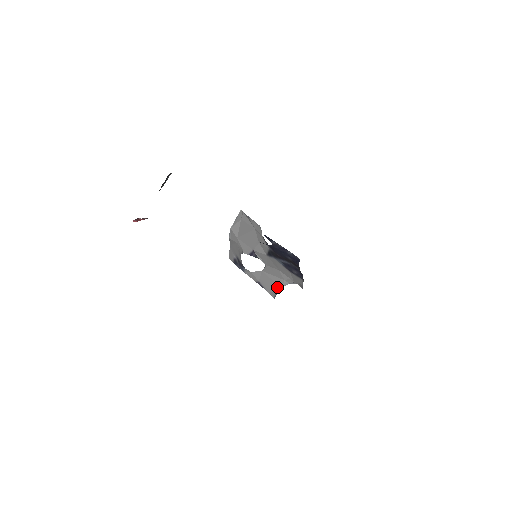
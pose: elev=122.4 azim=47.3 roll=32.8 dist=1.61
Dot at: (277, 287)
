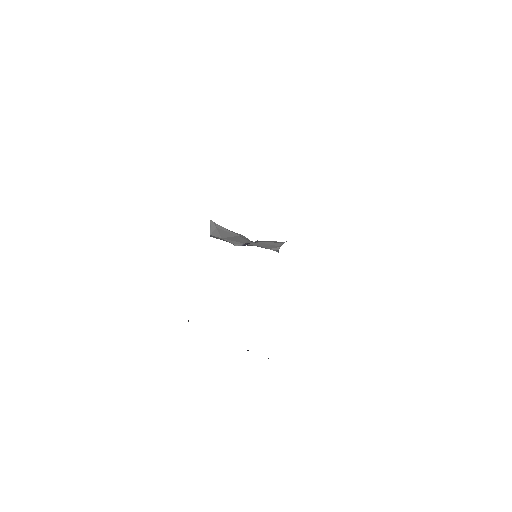
Dot at: (276, 247)
